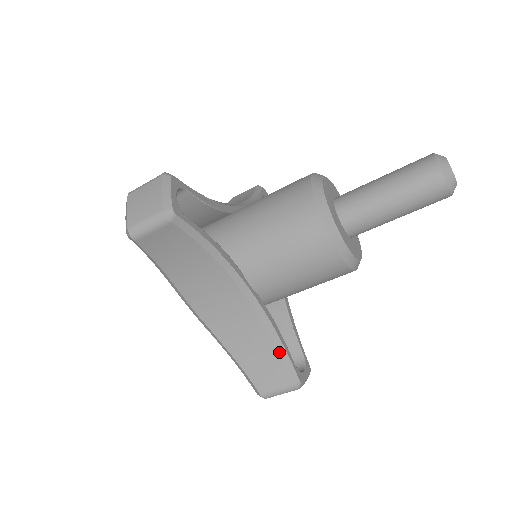
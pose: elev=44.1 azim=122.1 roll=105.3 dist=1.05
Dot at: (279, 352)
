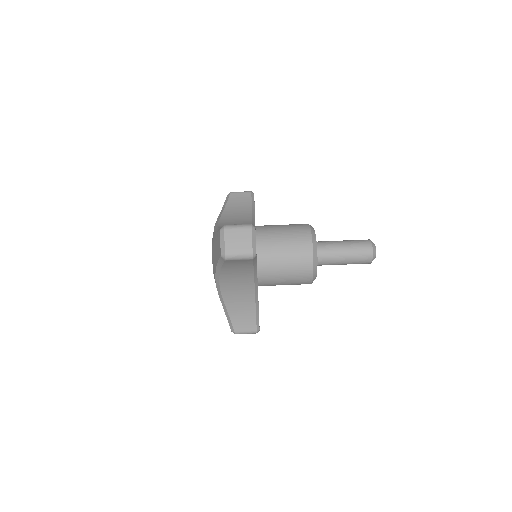
Dot at: occluded
